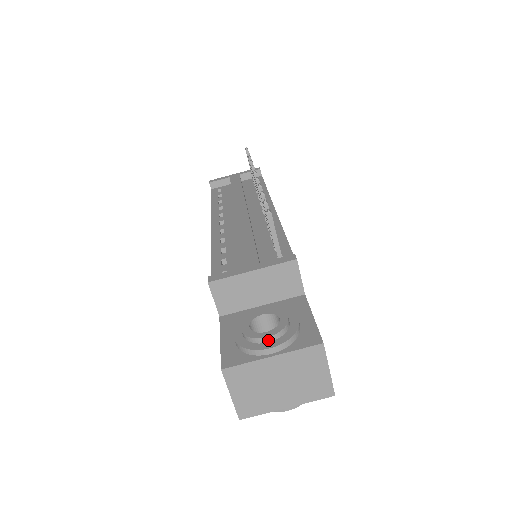
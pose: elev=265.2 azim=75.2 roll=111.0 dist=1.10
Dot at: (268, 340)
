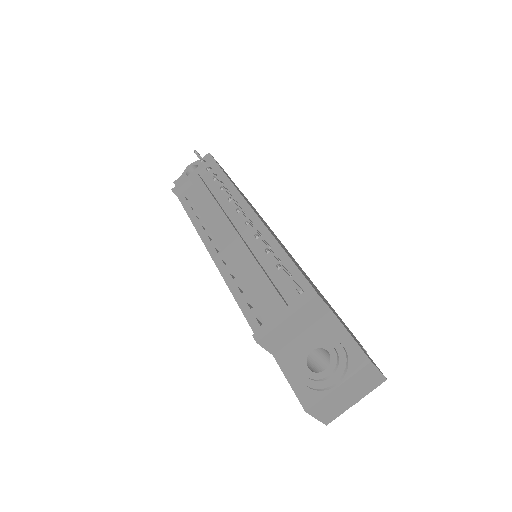
Dot at: (330, 376)
